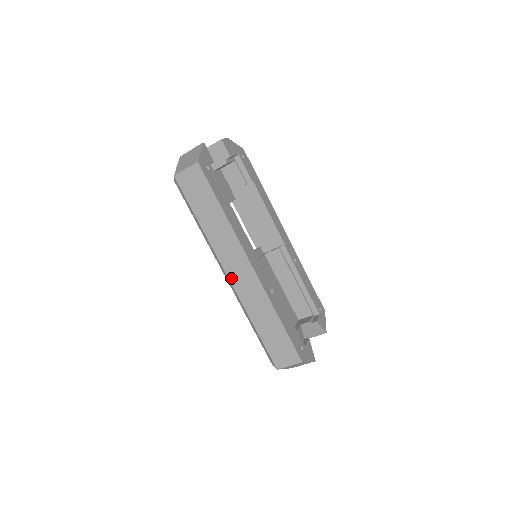
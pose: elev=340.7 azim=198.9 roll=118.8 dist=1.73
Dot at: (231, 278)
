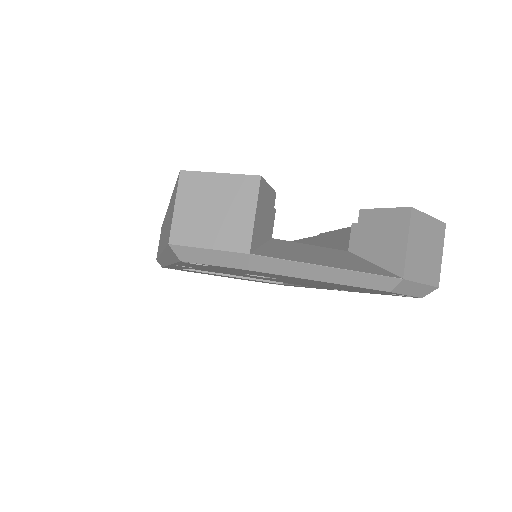
Dot at: occluded
